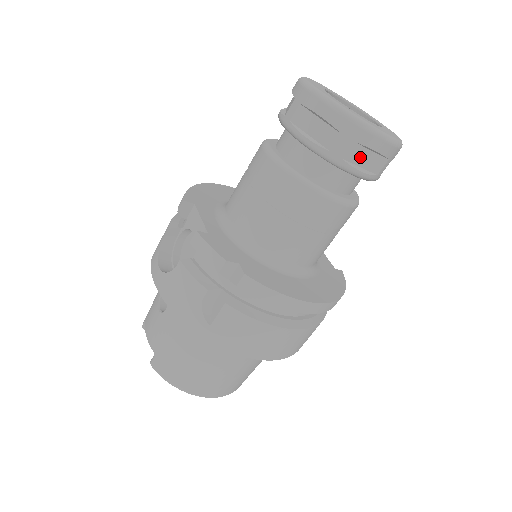
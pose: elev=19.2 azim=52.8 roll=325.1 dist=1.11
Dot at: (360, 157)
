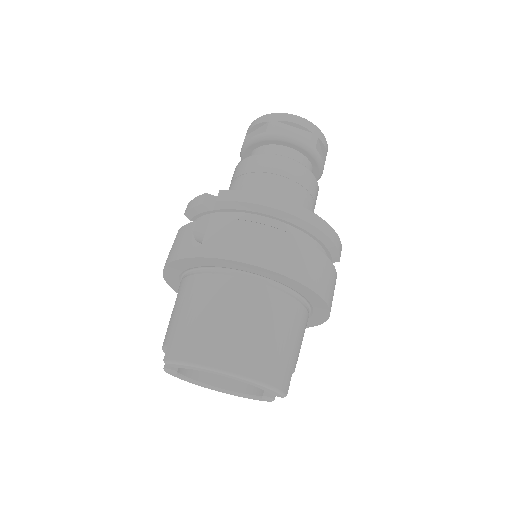
Dot at: (288, 131)
